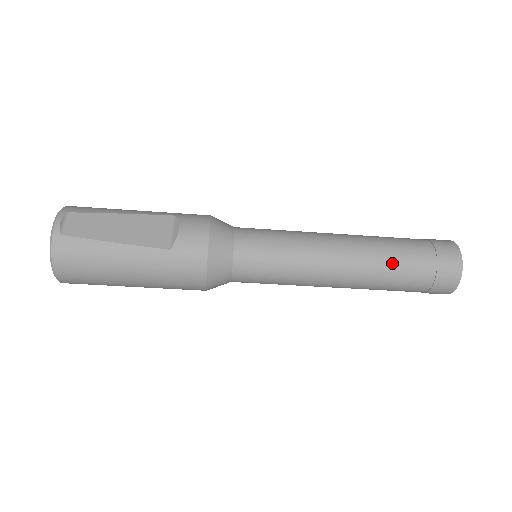
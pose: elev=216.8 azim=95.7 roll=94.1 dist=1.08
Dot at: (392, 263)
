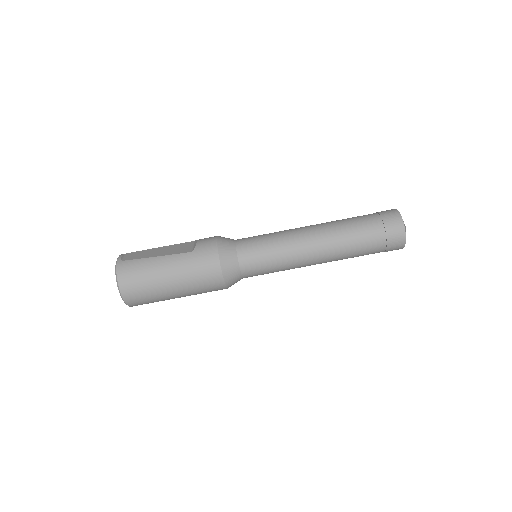
Dot at: (349, 226)
